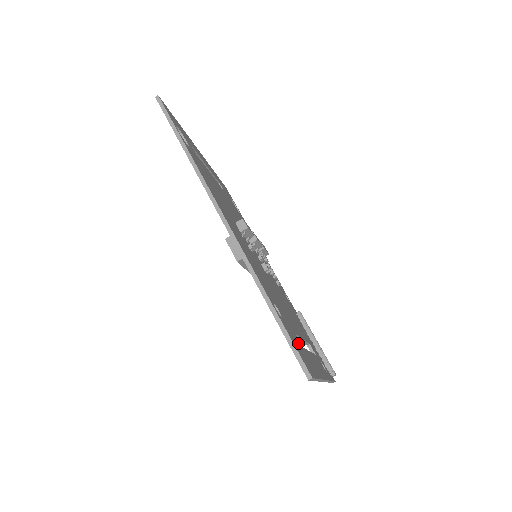
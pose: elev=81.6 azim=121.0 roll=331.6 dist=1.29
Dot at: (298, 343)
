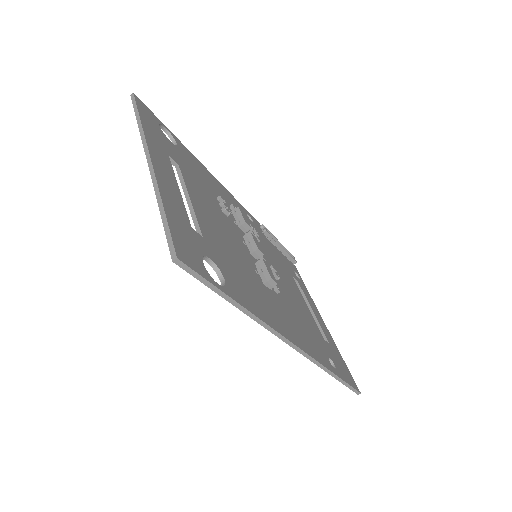
Dot at: (335, 357)
